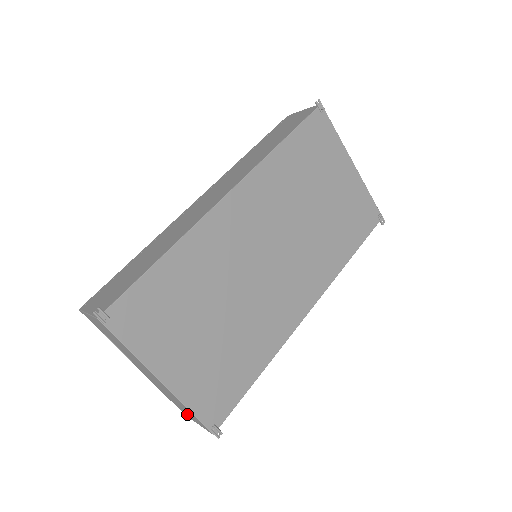
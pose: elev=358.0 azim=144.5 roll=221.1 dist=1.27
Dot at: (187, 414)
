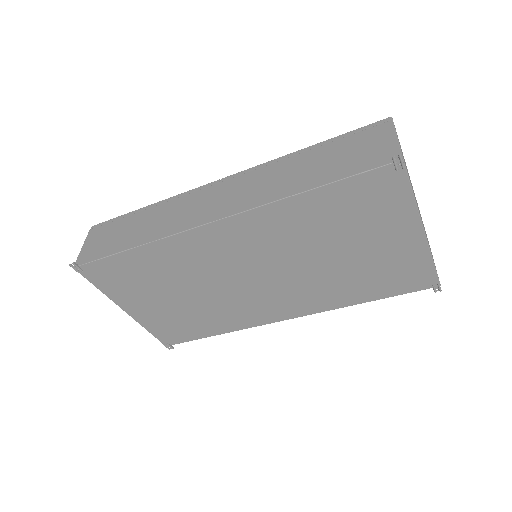
Dot at: occluded
